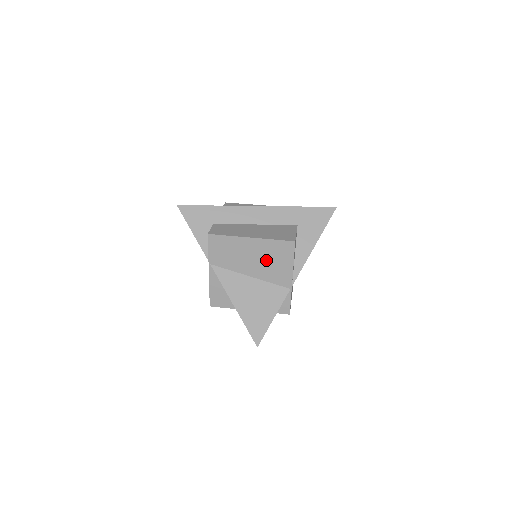
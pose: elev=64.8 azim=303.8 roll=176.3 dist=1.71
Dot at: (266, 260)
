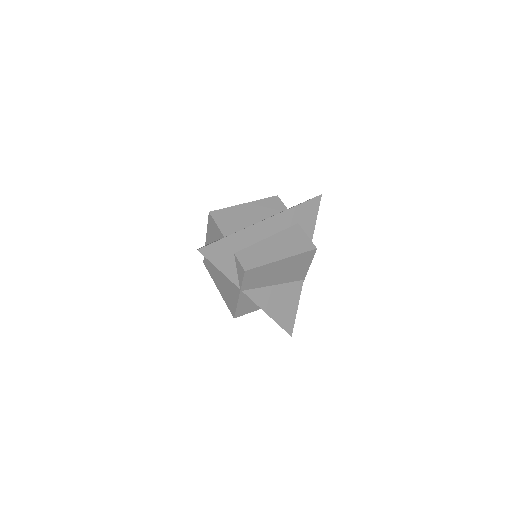
Dot at: (290, 269)
